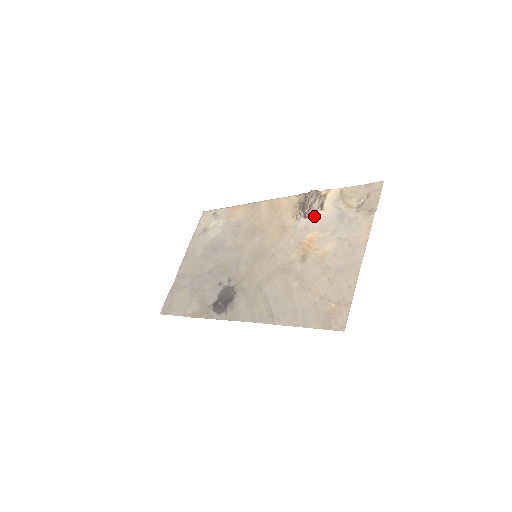
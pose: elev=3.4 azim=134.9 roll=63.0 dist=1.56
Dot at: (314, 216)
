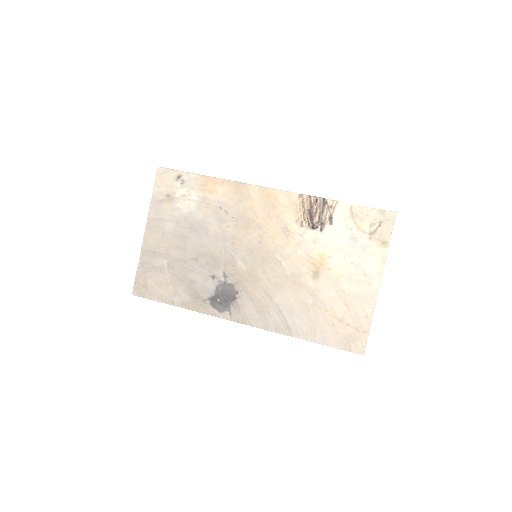
Dot at: (323, 229)
